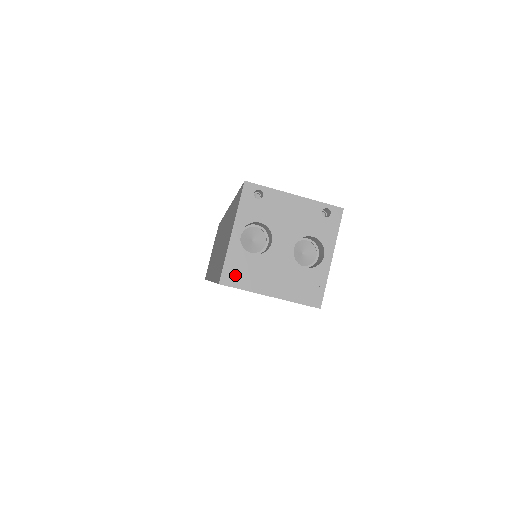
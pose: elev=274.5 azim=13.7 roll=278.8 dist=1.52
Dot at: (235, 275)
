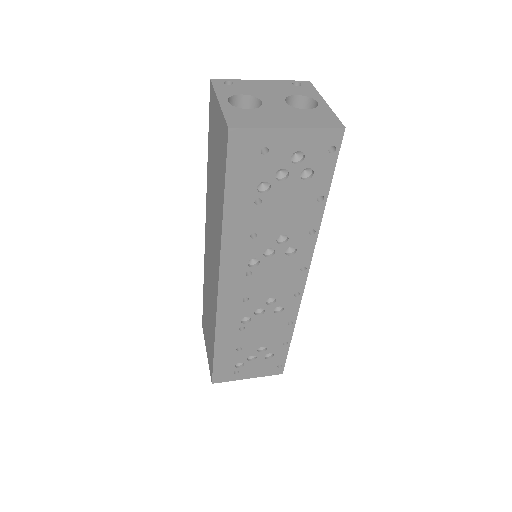
Dot at: (241, 122)
